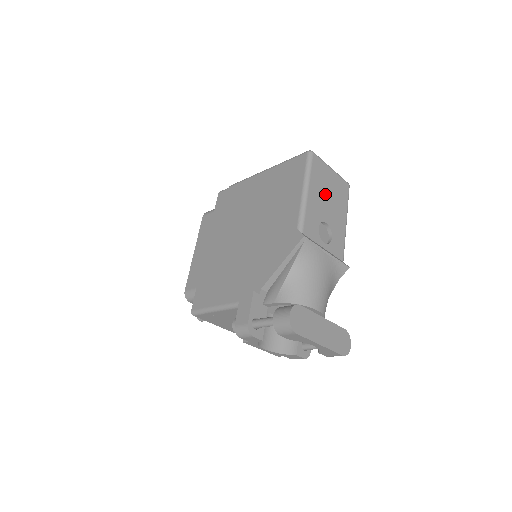
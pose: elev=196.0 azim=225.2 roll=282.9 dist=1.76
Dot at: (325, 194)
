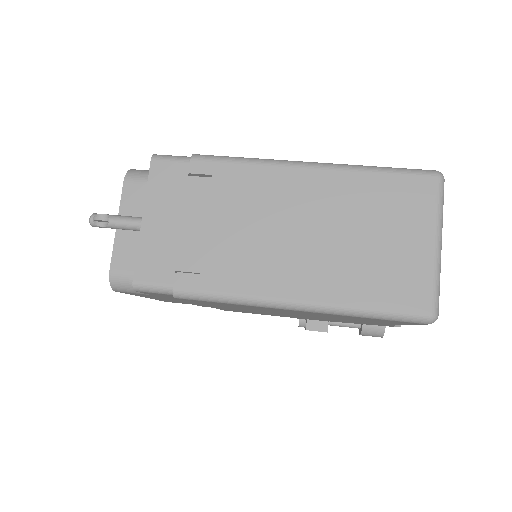
Dot at: occluded
